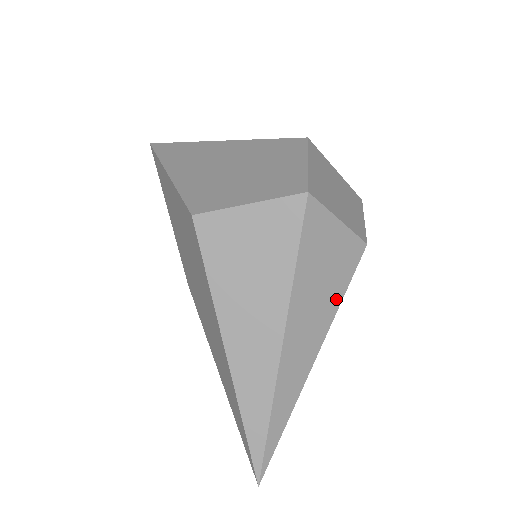
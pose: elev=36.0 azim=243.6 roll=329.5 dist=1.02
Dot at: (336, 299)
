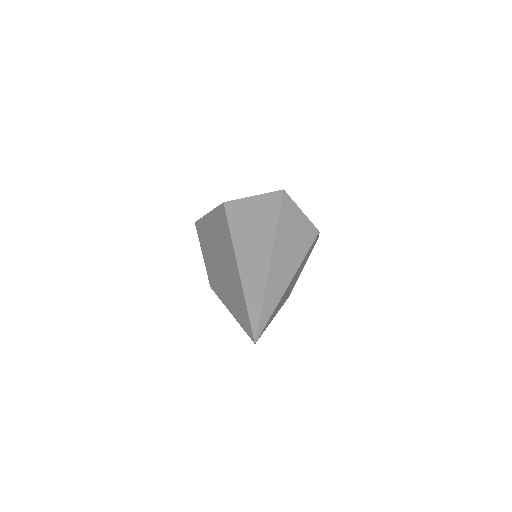
Dot at: (303, 251)
